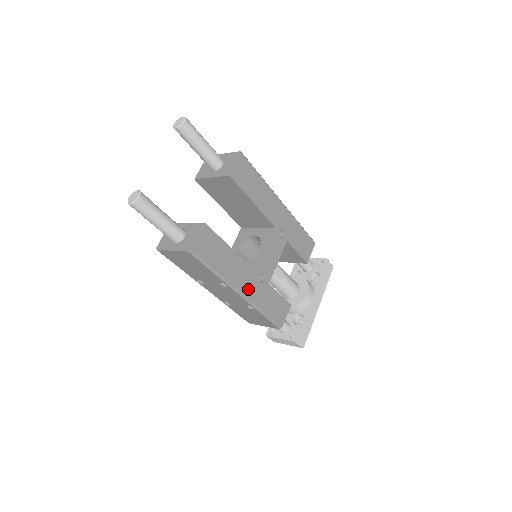
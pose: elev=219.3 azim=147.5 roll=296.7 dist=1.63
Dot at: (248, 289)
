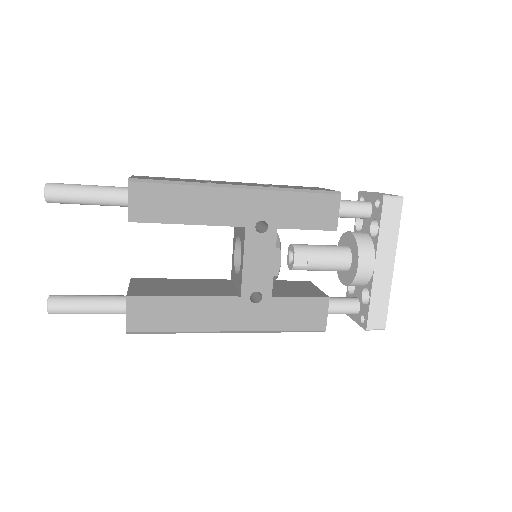
Dot at: (238, 322)
